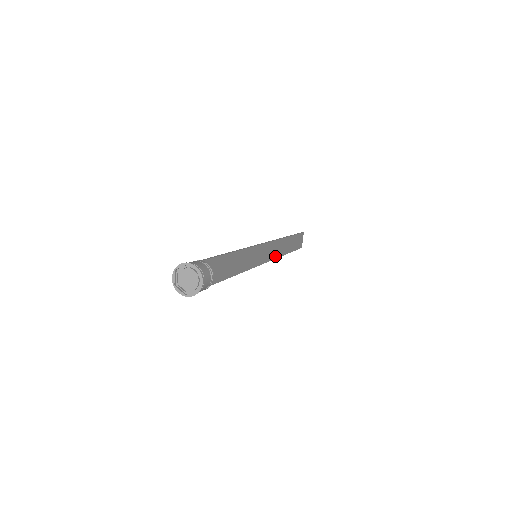
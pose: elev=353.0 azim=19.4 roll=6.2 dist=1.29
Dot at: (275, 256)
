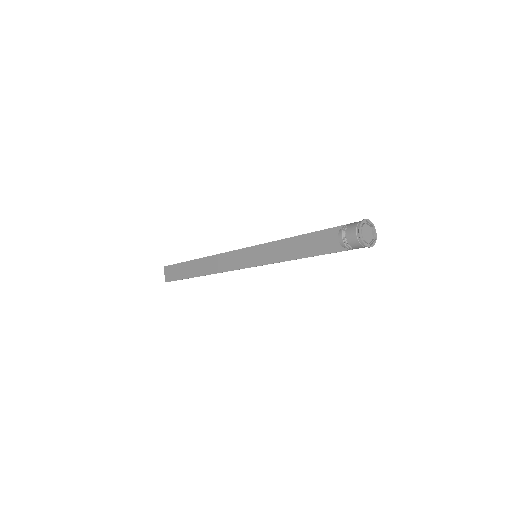
Dot at: (220, 270)
